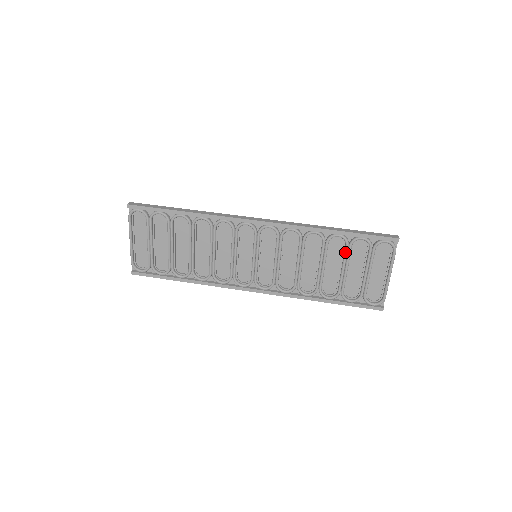
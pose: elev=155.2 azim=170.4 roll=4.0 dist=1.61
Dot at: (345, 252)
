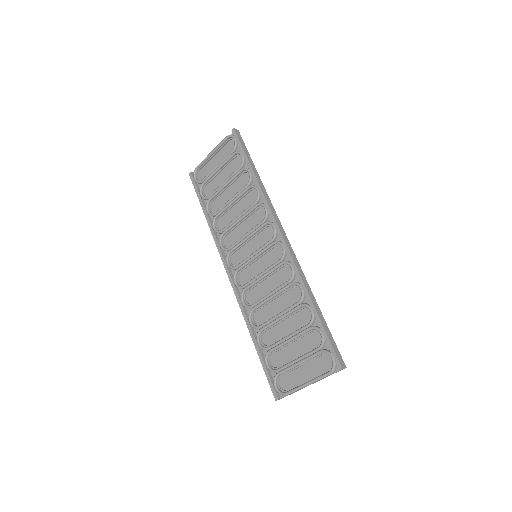
Dot at: (302, 328)
